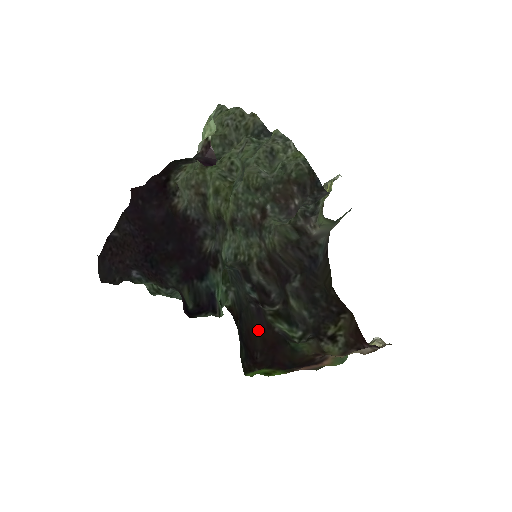
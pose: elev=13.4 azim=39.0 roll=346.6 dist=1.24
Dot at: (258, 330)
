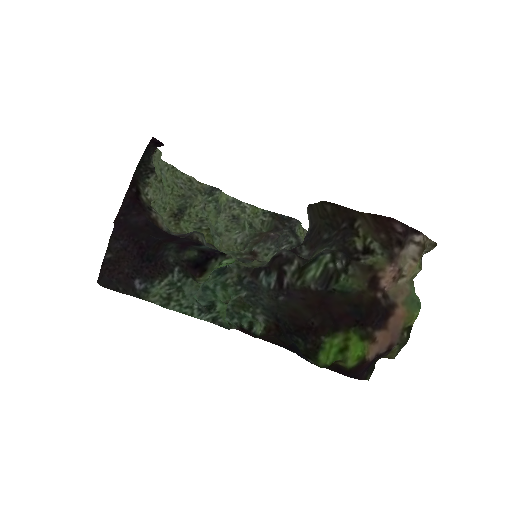
Dot at: (298, 306)
